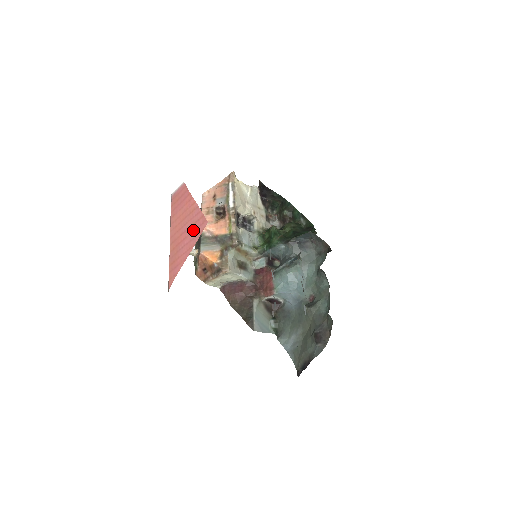
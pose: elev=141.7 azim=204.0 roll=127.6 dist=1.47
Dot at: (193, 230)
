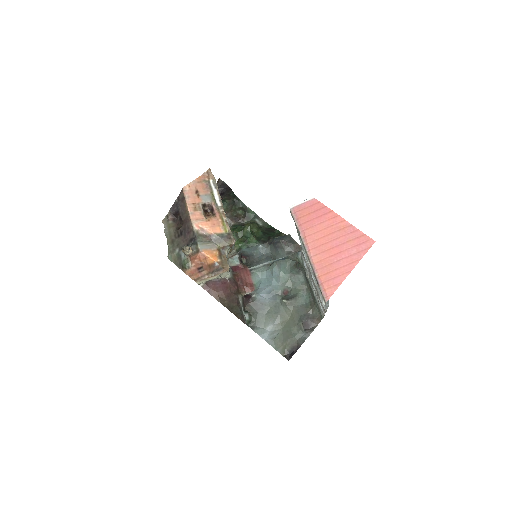
Dot at: (353, 246)
